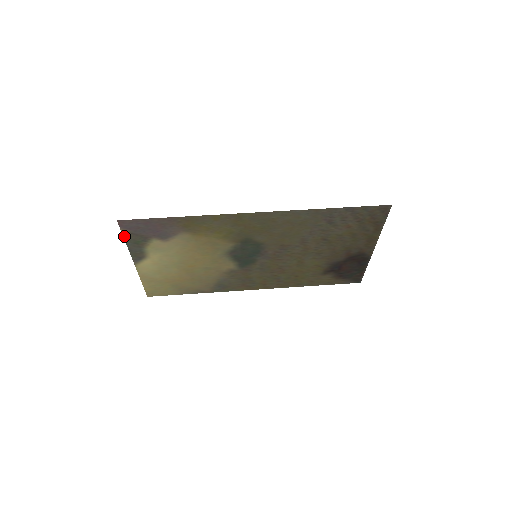
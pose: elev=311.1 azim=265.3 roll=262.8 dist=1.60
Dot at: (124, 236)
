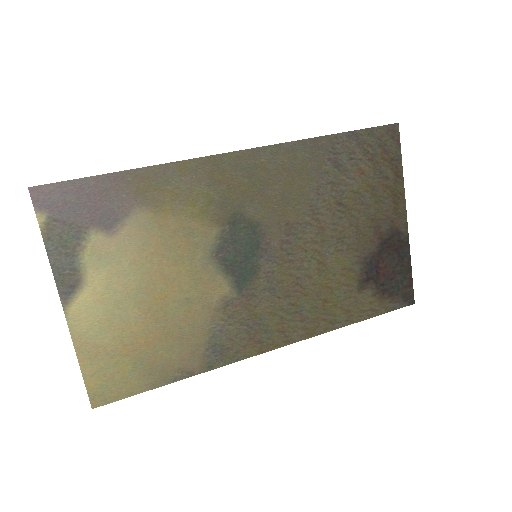
Dot at: (41, 229)
